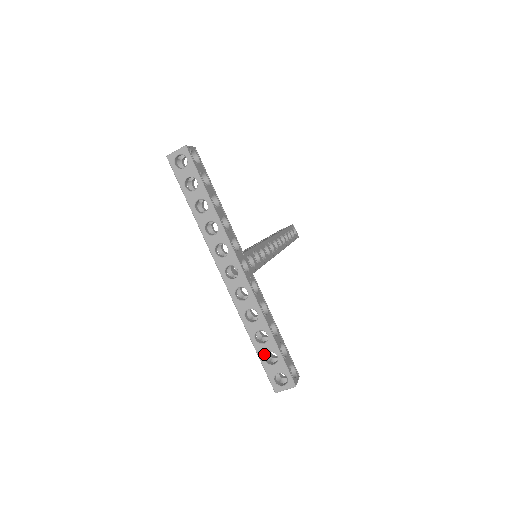
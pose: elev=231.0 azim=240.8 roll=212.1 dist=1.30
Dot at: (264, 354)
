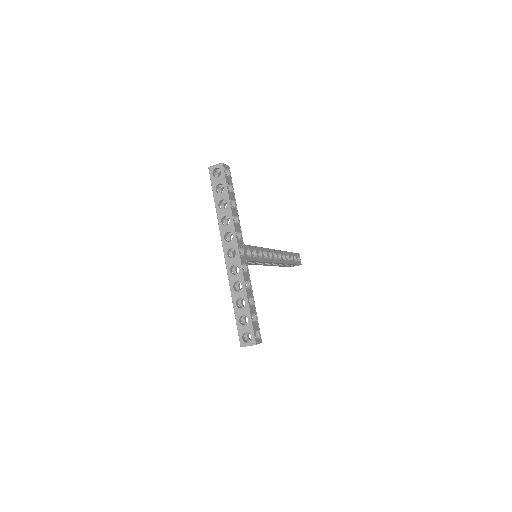
Dot at: (239, 316)
